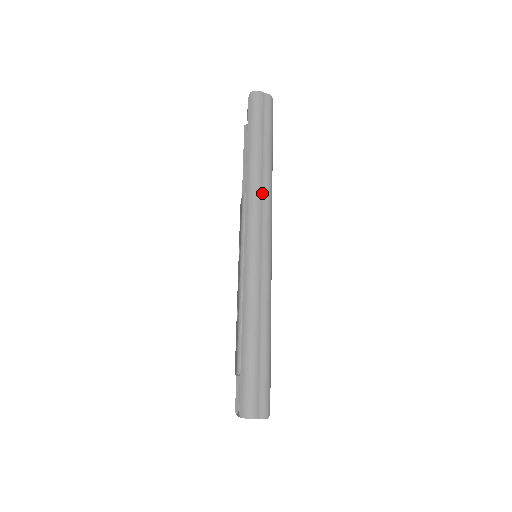
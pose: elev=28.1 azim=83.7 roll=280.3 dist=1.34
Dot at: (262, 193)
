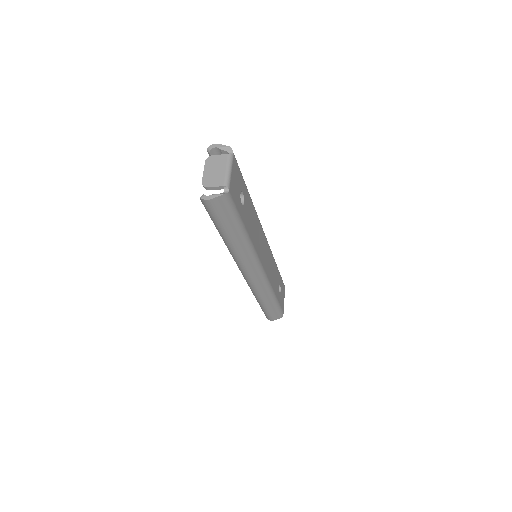
Dot at: (245, 257)
